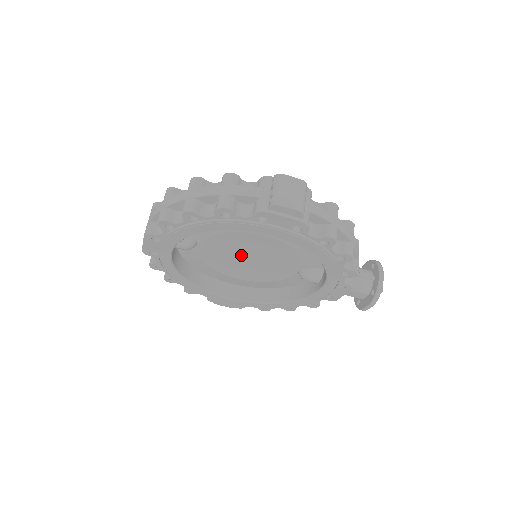
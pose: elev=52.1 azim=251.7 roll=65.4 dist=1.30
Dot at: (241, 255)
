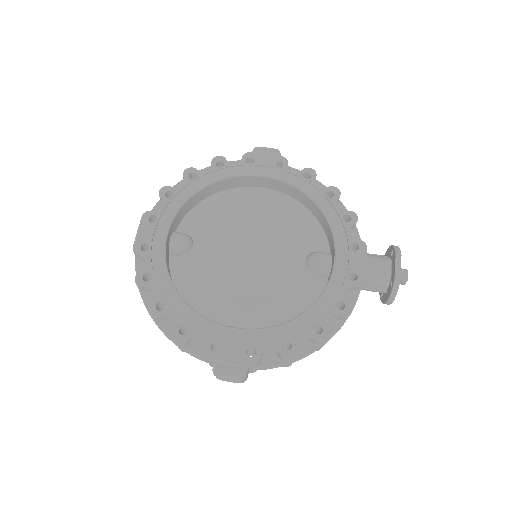
Dot at: (240, 248)
